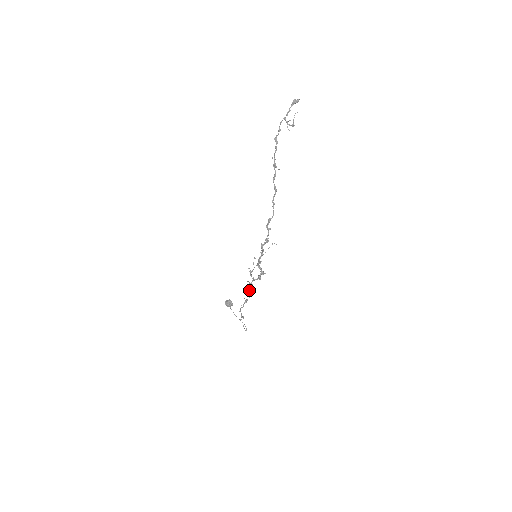
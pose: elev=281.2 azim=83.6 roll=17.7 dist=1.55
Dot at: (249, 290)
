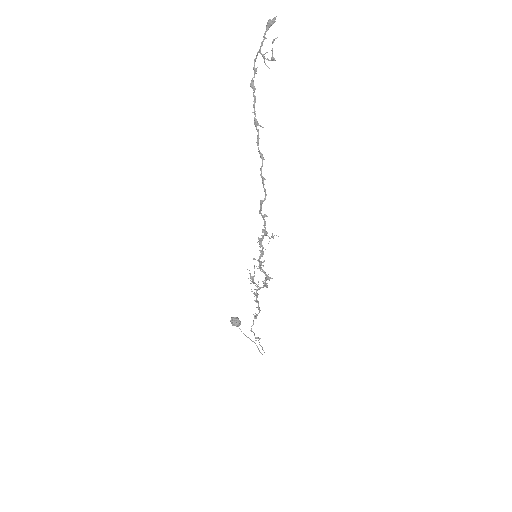
Dot at: occluded
